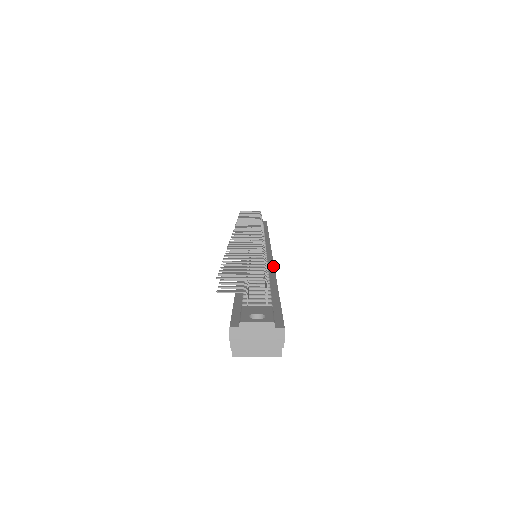
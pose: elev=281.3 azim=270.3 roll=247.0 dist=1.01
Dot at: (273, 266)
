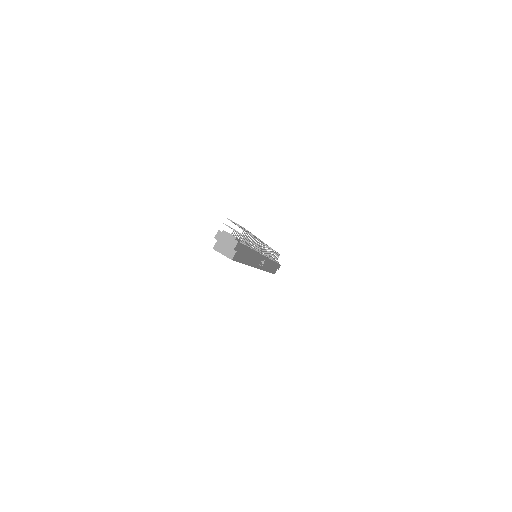
Dot at: occluded
